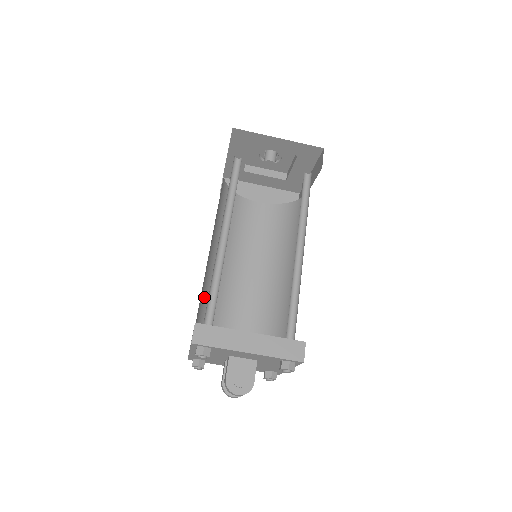
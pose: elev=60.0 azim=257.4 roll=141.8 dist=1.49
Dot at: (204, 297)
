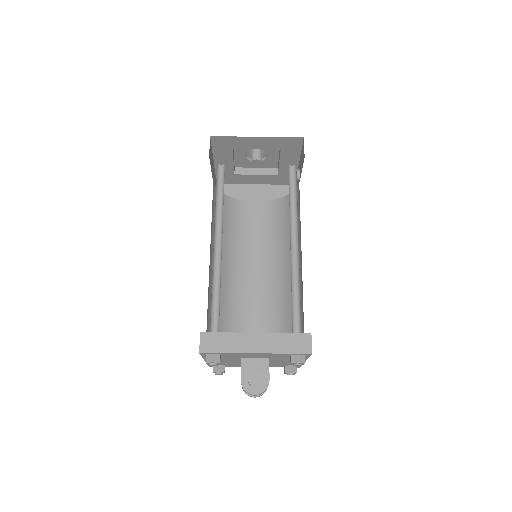
Dot at: occluded
